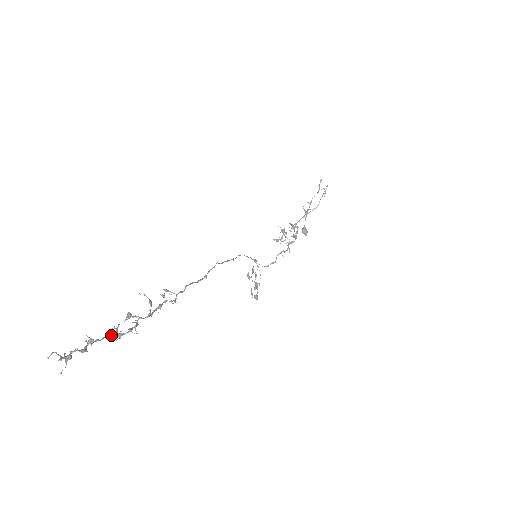
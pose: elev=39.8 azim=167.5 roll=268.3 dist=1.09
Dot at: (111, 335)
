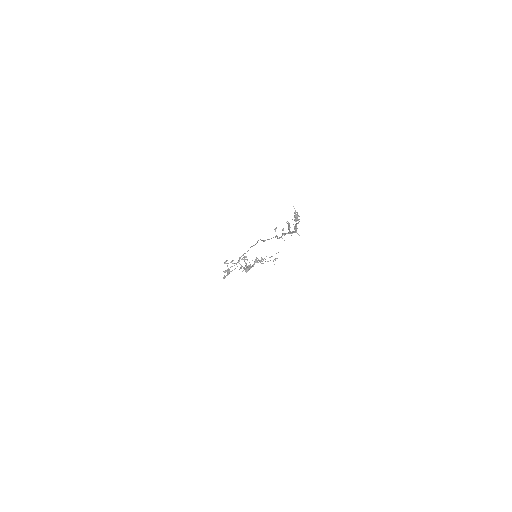
Dot at: (296, 225)
